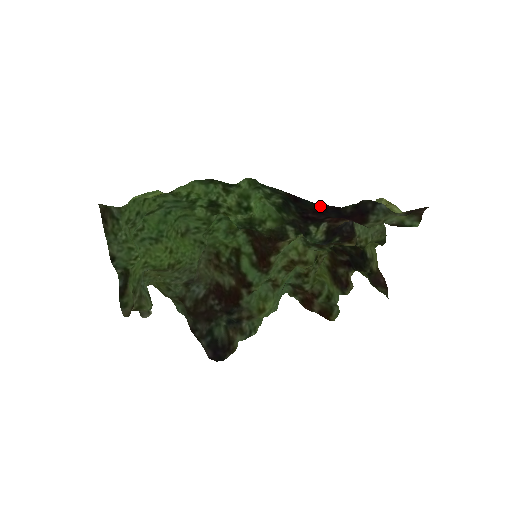
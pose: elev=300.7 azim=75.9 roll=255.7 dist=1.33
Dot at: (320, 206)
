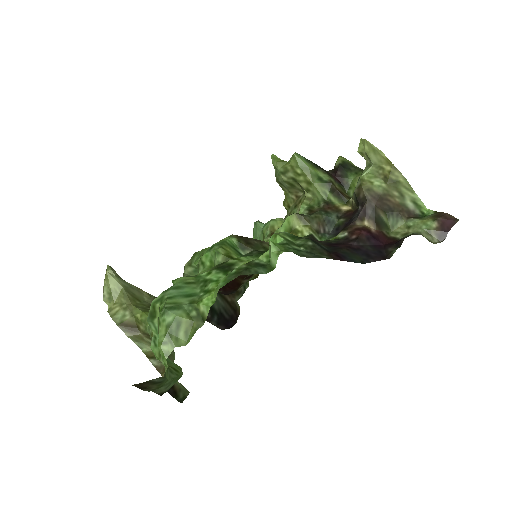
Dot at: (367, 259)
